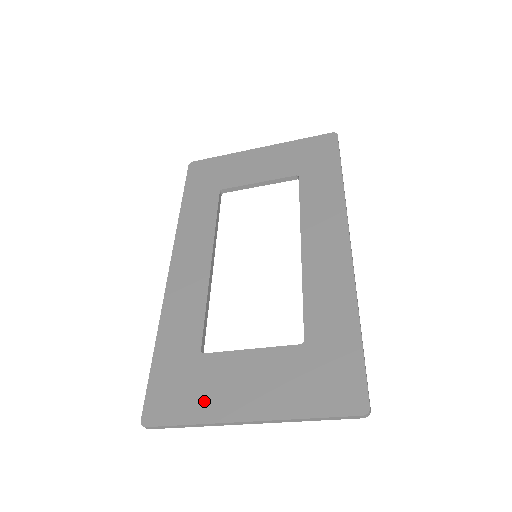
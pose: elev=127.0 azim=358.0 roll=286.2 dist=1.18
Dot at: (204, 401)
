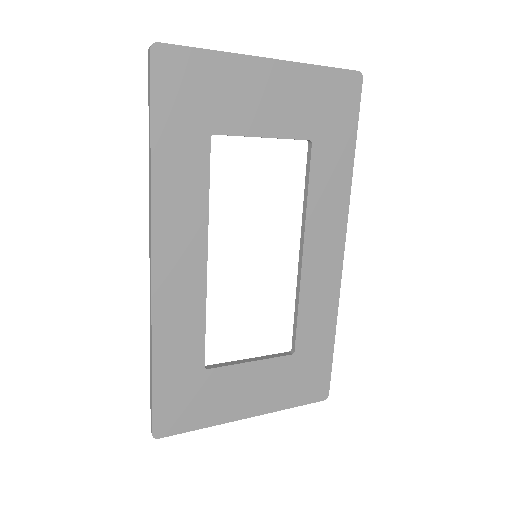
Dot at: (212, 410)
